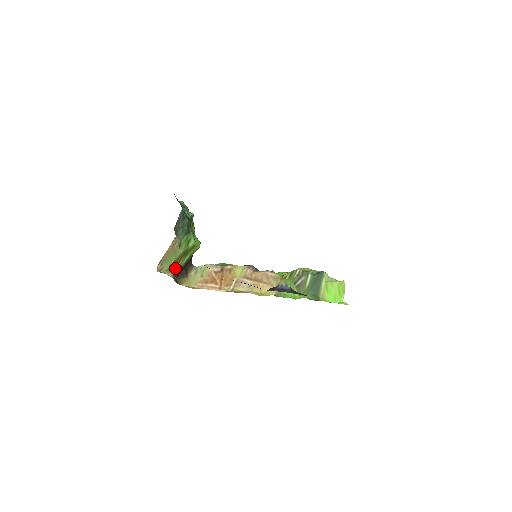
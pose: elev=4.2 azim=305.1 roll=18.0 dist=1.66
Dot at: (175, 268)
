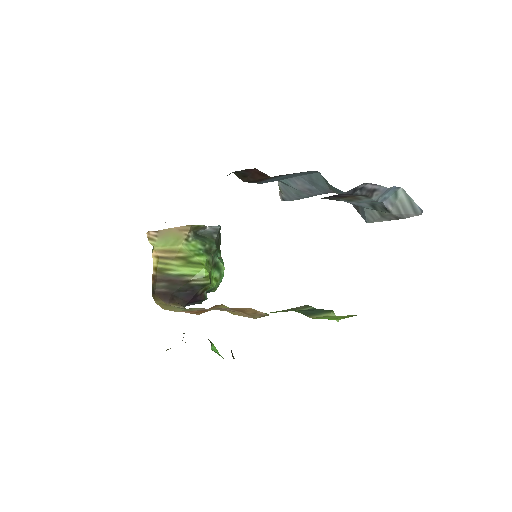
Dot at: (164, 262)
